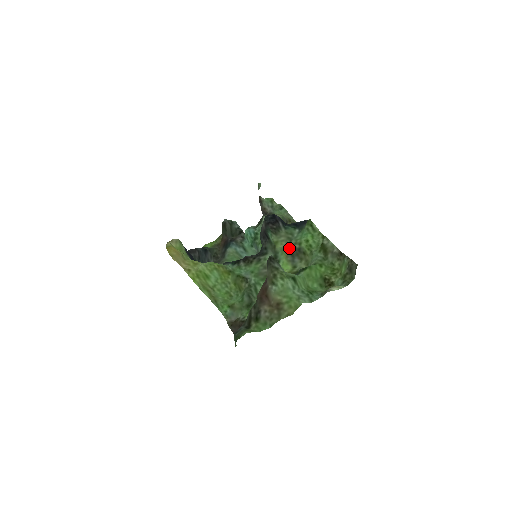
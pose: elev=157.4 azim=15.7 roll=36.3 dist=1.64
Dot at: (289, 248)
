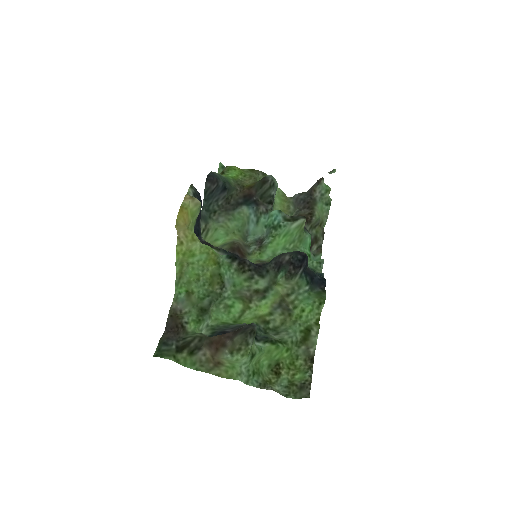
Dot at: (284, 300)
